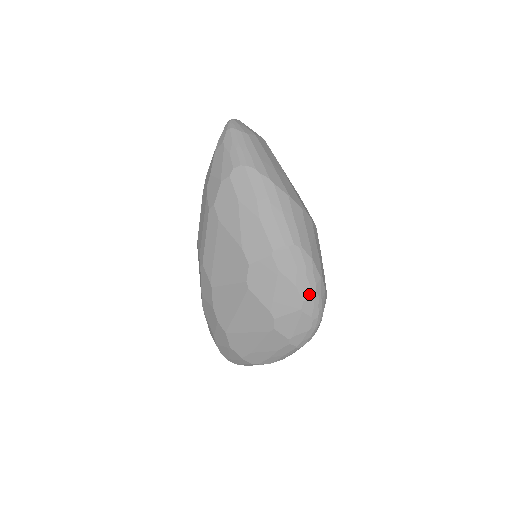
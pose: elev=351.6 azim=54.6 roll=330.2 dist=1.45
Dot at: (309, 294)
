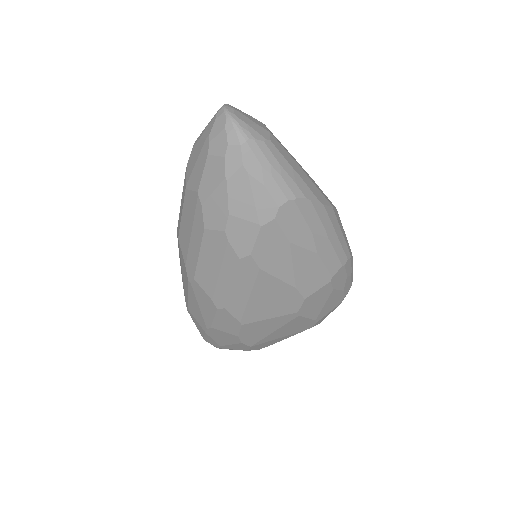
Dot at: (349, 288)
